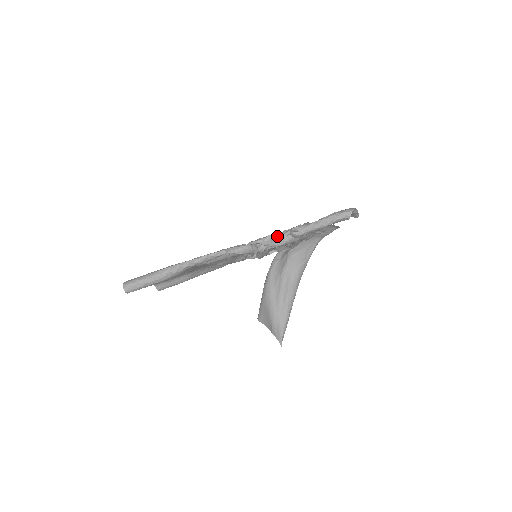
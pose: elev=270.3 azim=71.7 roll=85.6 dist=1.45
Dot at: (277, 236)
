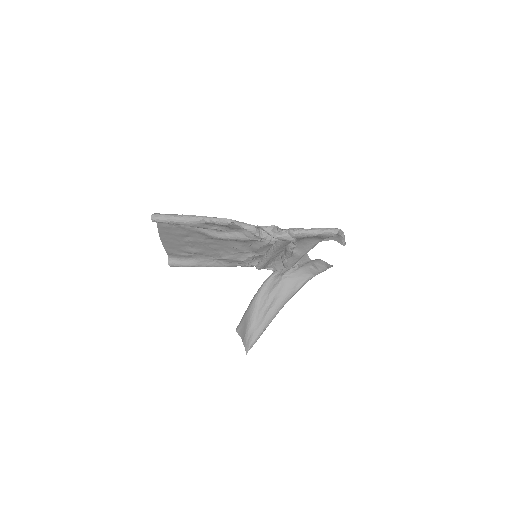
Dot at: (278, 230)
